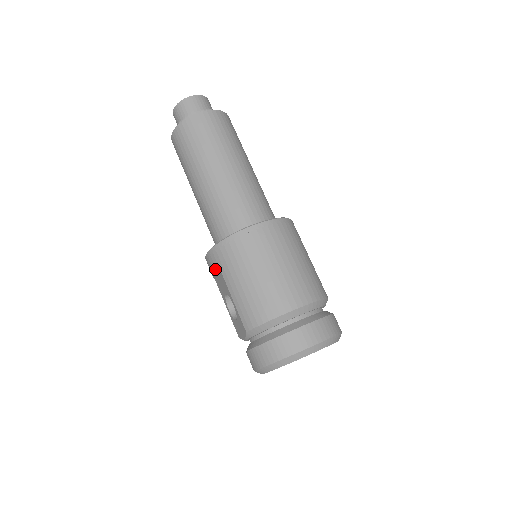
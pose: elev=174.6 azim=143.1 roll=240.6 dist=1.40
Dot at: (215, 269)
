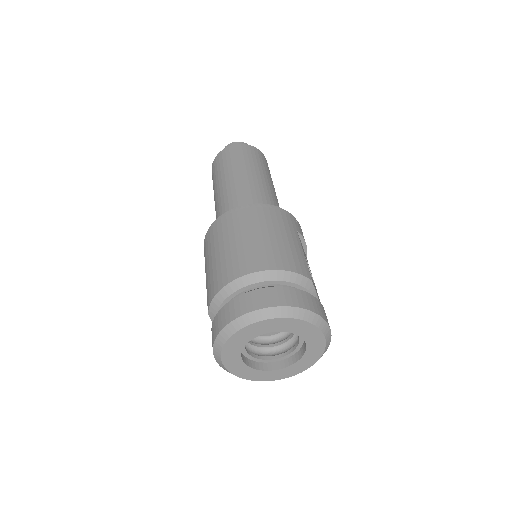
Dot at: occluded
